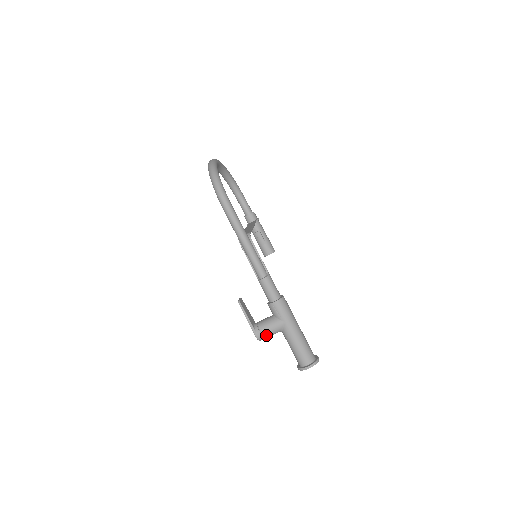
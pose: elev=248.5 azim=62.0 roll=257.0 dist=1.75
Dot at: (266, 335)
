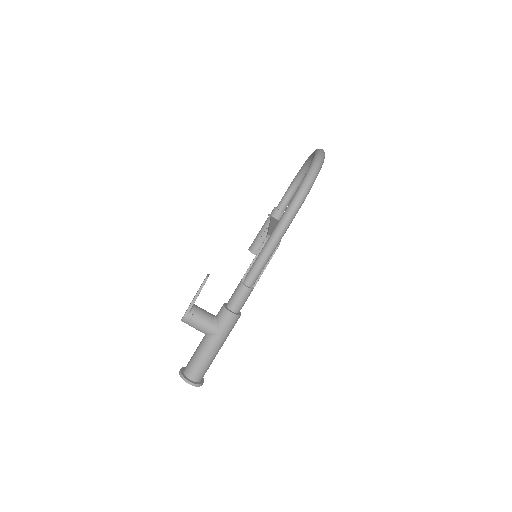
Dot at: (192, 324)
